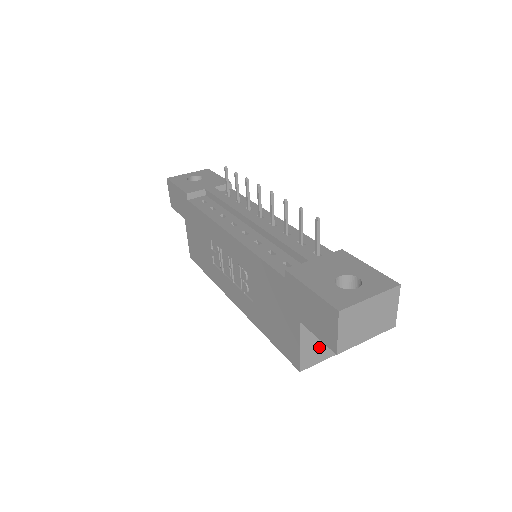
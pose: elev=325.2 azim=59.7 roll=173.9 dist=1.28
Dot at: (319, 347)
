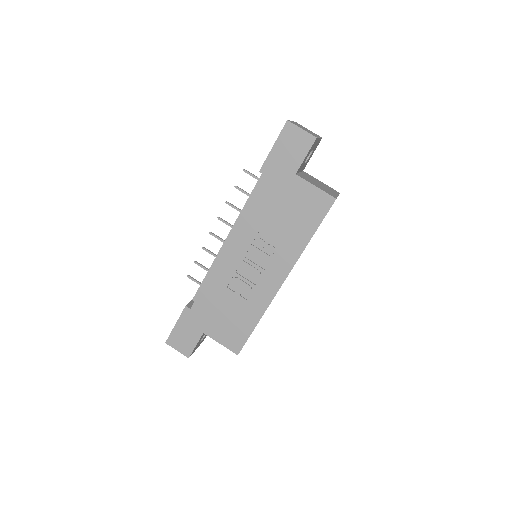
Dot at: (325, 189)
